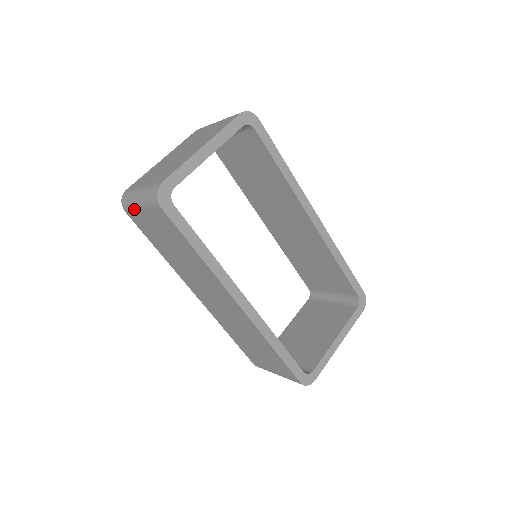
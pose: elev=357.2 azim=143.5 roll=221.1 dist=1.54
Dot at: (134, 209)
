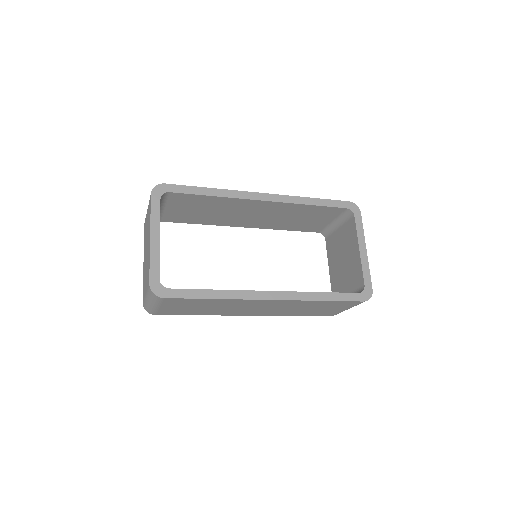
Dot at: (156, 310)
